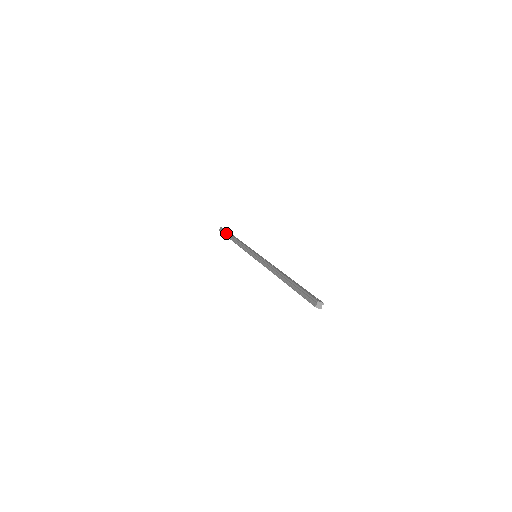
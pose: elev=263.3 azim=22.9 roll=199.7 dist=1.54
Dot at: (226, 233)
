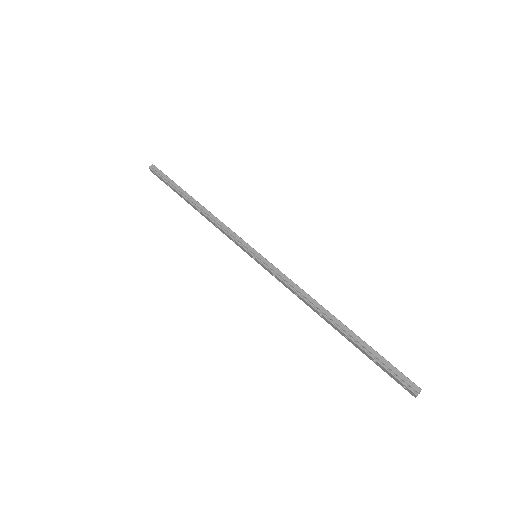
Dot at: (171, 182)
